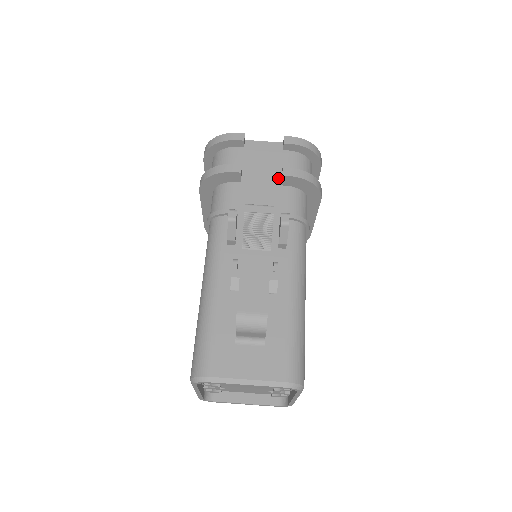
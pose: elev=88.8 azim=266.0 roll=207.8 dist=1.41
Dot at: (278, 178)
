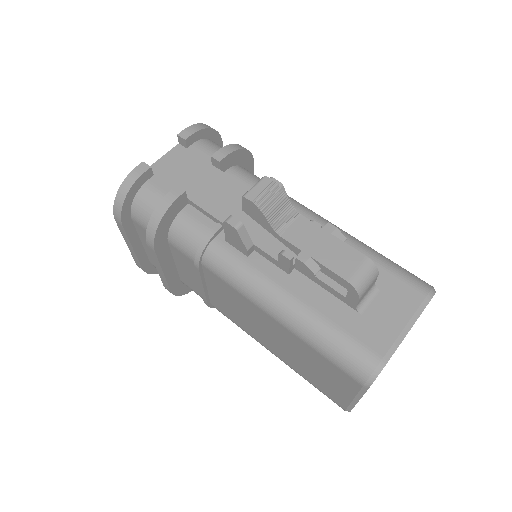
Dot at: (214, 170)
